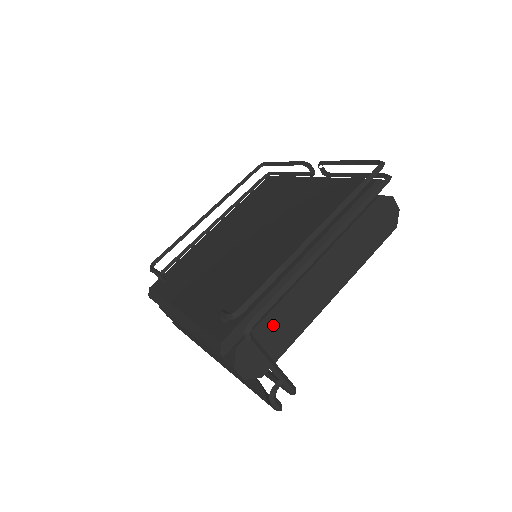
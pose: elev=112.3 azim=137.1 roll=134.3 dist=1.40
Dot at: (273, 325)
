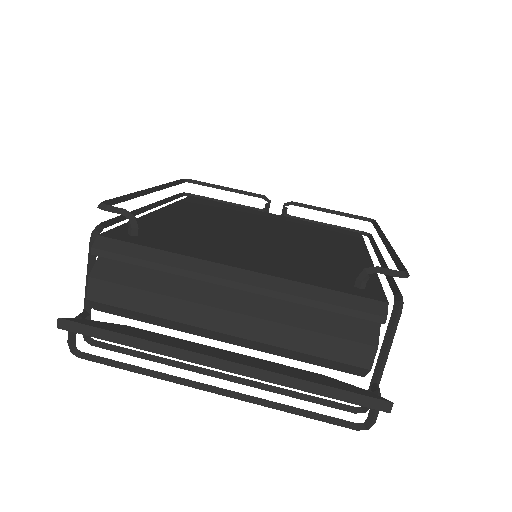
Dot at: occluded
